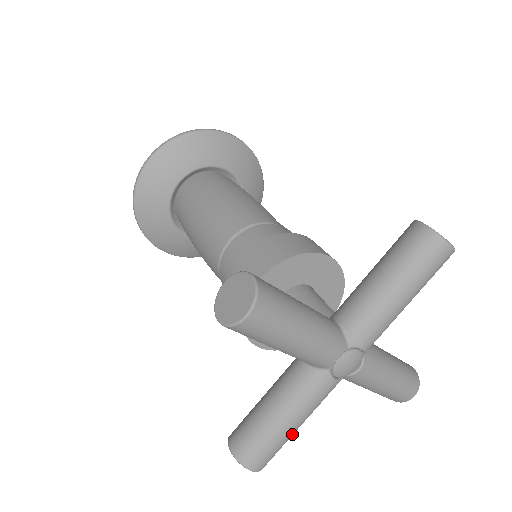
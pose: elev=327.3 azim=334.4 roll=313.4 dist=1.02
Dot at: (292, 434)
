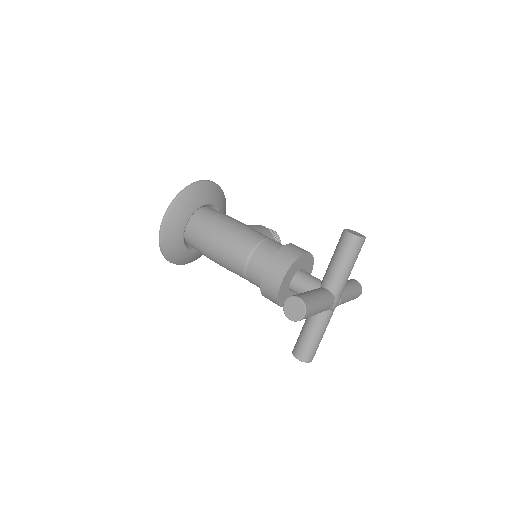
Dot at: occluded
